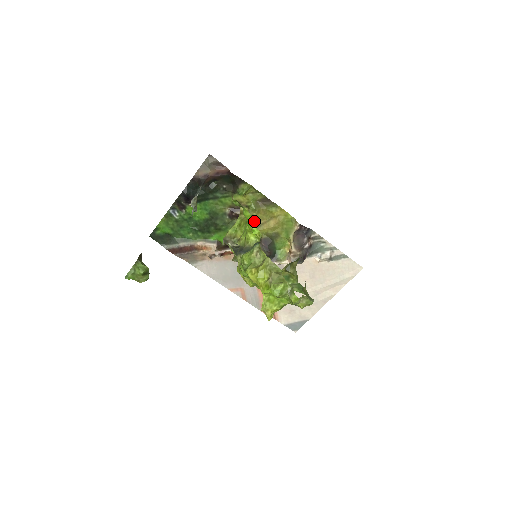
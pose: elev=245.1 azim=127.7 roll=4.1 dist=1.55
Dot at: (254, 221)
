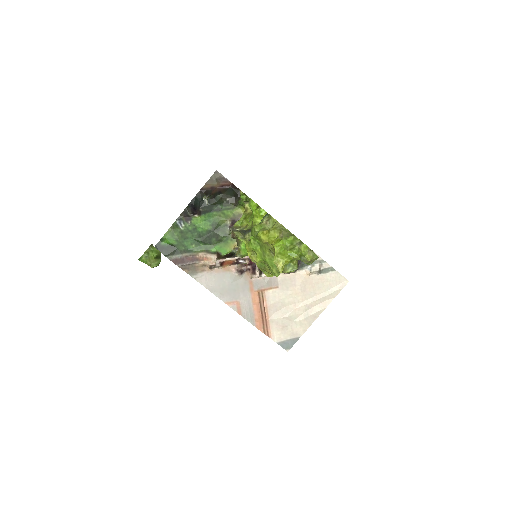
Dot at: occluded
